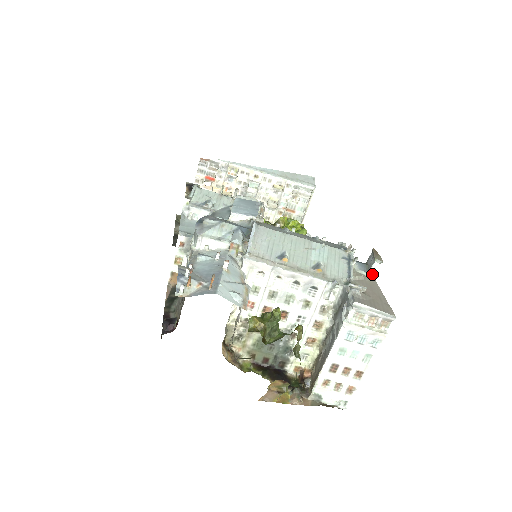
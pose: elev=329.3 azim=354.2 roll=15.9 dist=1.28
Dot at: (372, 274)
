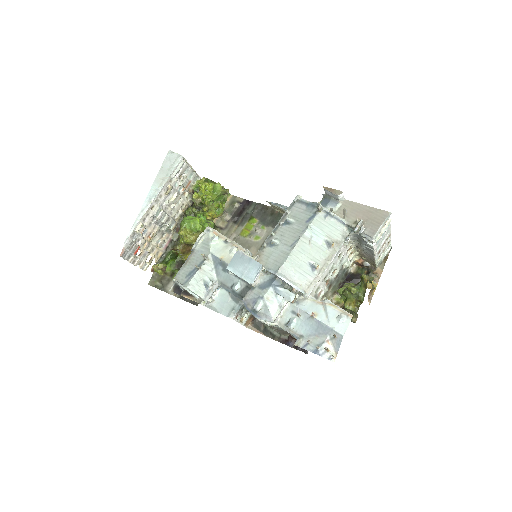
Dot at: (342, 200)
